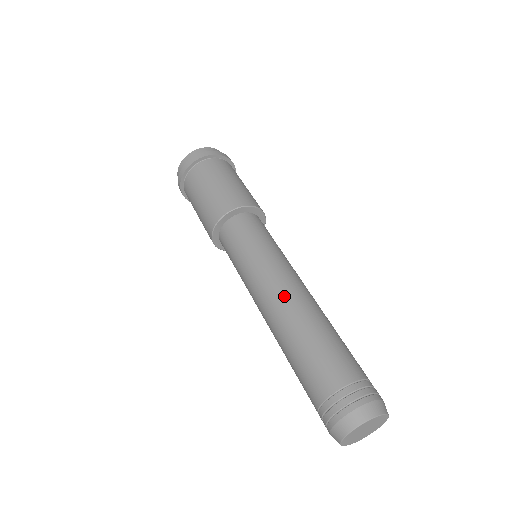
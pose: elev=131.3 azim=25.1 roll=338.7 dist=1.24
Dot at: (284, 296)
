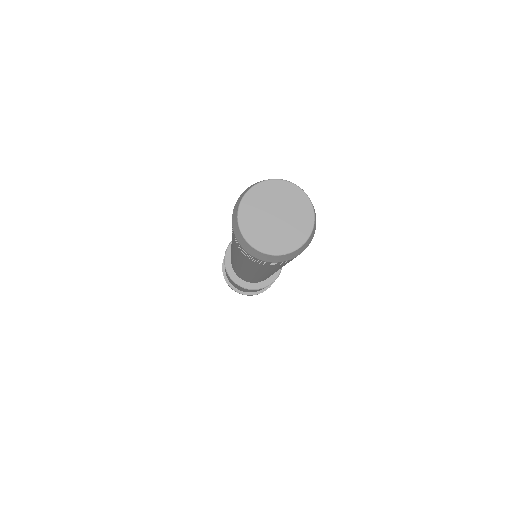
Dot at: occluded
